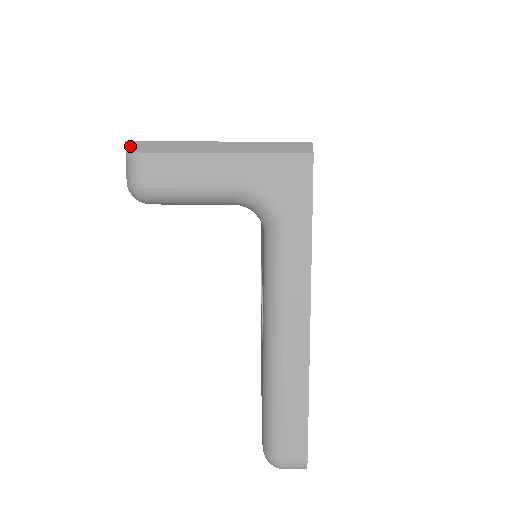
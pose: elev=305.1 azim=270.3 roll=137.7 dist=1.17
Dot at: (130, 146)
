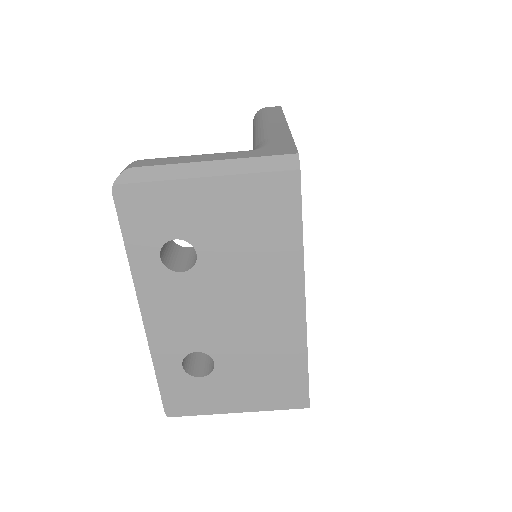
Dot at: occluded
